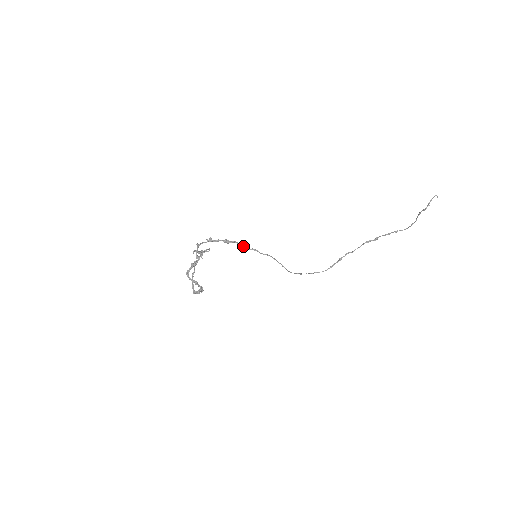
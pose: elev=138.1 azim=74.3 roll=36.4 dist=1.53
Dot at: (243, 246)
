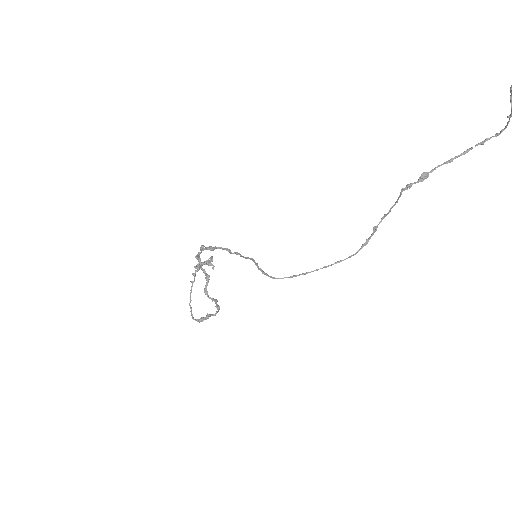
Dot at: occluded
